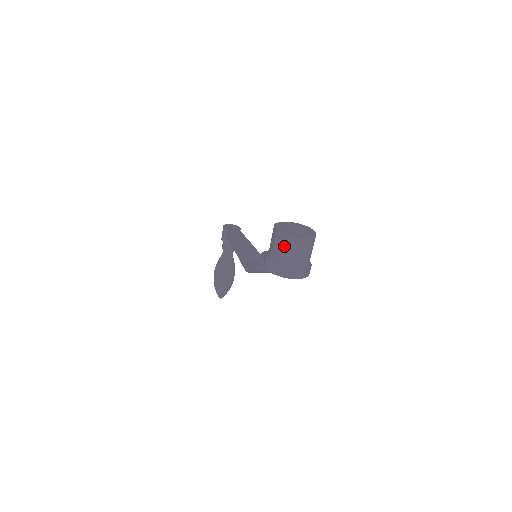
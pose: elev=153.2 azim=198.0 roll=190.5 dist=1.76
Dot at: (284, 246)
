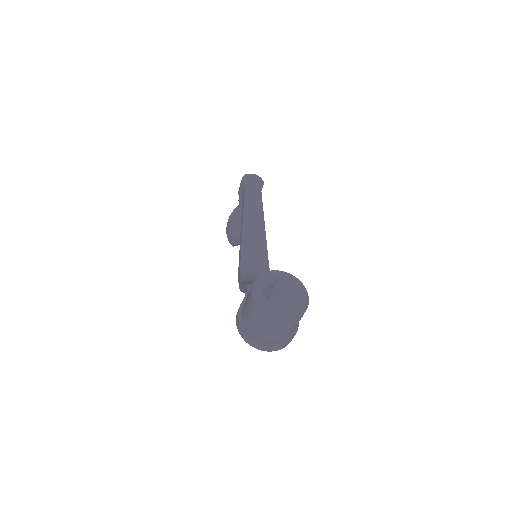
Dot at: (256, 319)
